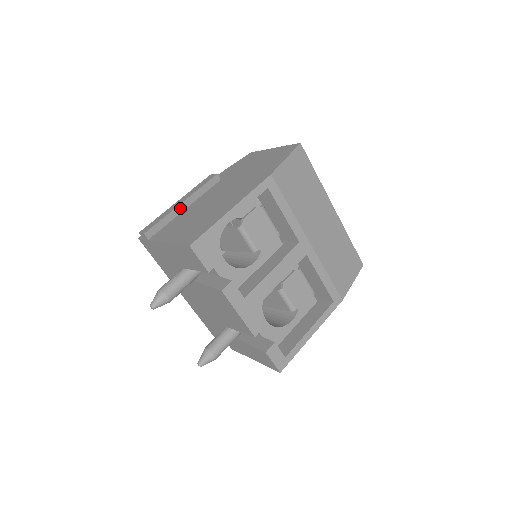
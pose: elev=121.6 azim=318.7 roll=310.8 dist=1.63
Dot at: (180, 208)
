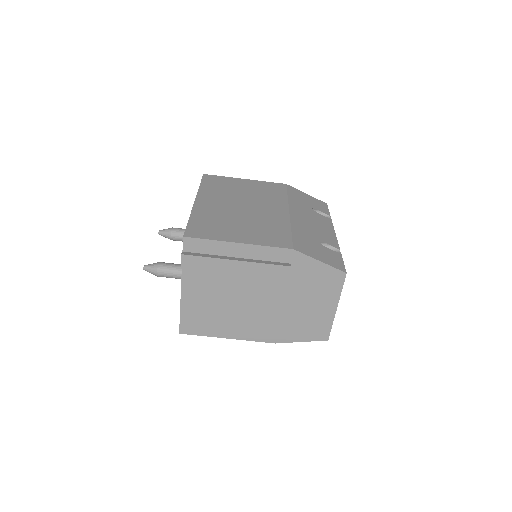
Dot at: (230, 271)
